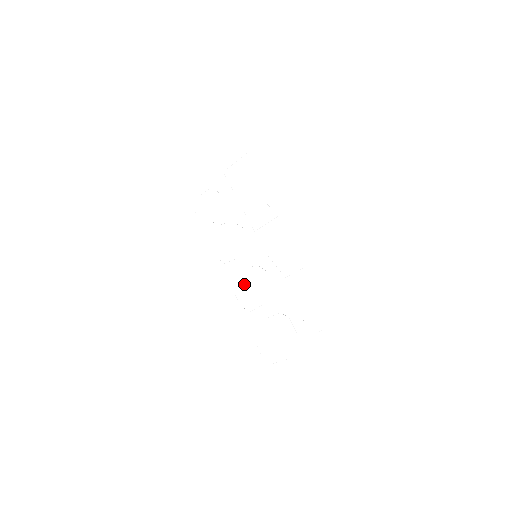
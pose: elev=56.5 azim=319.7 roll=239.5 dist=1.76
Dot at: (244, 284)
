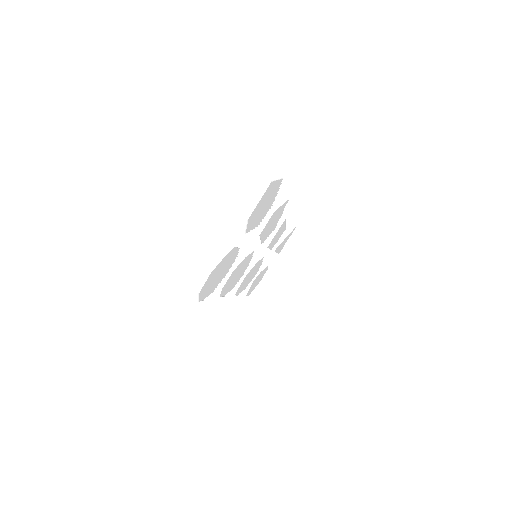
Dot at: (234, 281)
